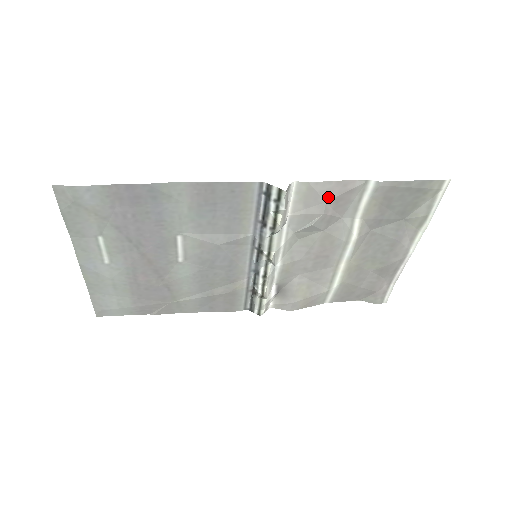
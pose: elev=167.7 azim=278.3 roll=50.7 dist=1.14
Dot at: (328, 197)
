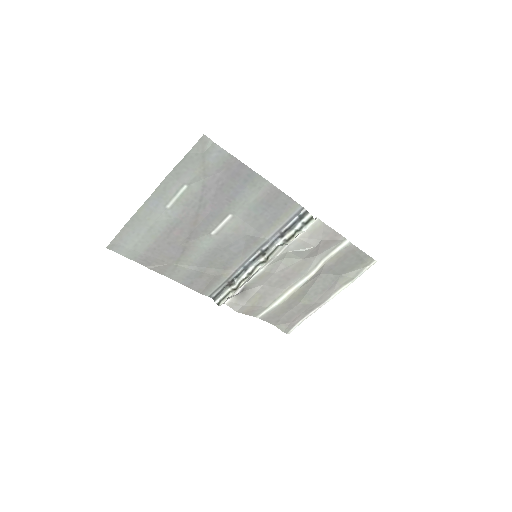
Dot at: (324, 237)
